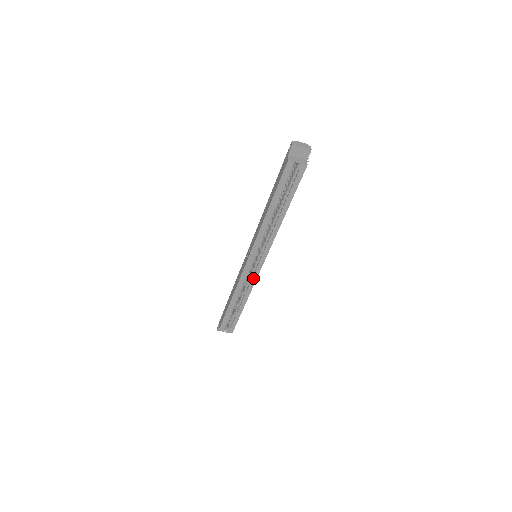
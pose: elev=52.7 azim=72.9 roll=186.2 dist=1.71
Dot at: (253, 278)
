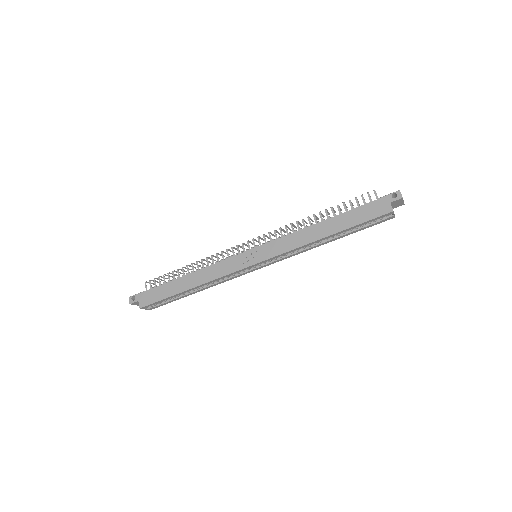
Dot at: (238, 275)
